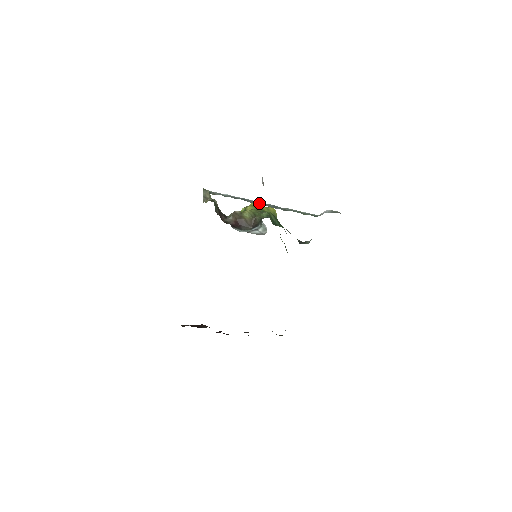
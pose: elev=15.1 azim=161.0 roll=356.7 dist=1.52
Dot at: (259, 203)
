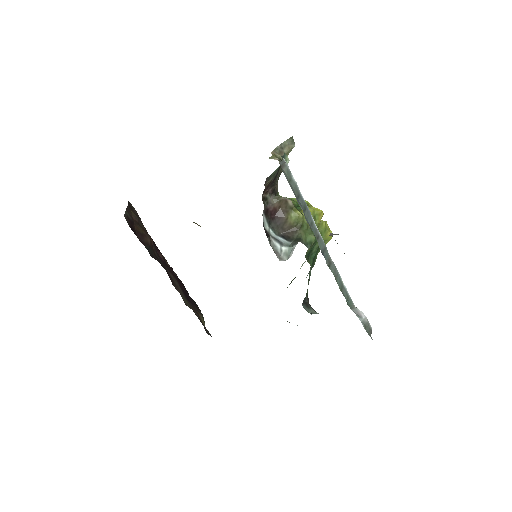
Dot at: (314, 229)
